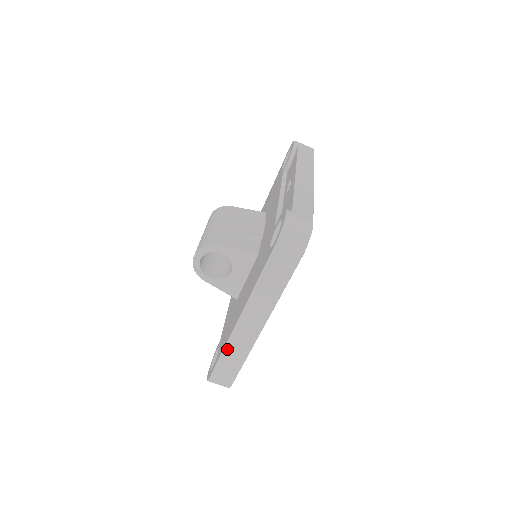
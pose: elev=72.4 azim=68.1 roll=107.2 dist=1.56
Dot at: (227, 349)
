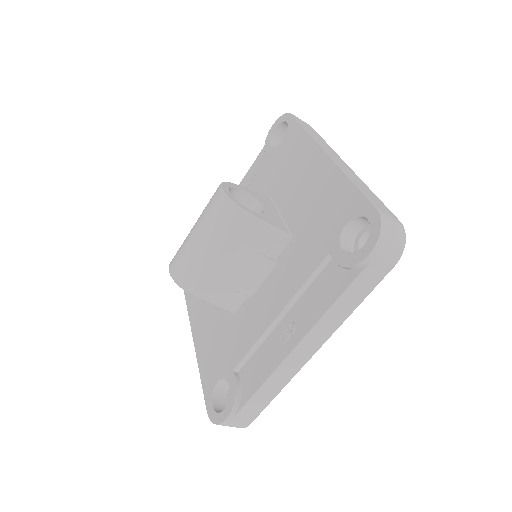
Dot at: occluded
